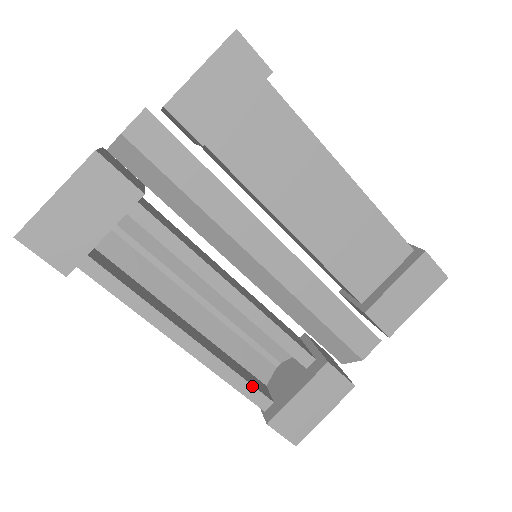
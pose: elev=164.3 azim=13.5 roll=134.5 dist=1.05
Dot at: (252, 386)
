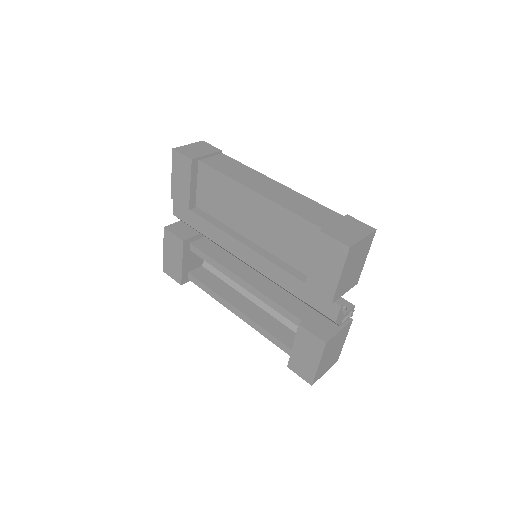
Dot at: (279, 341)
